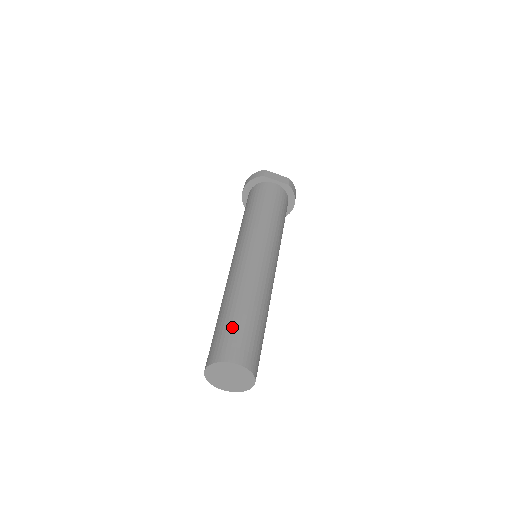
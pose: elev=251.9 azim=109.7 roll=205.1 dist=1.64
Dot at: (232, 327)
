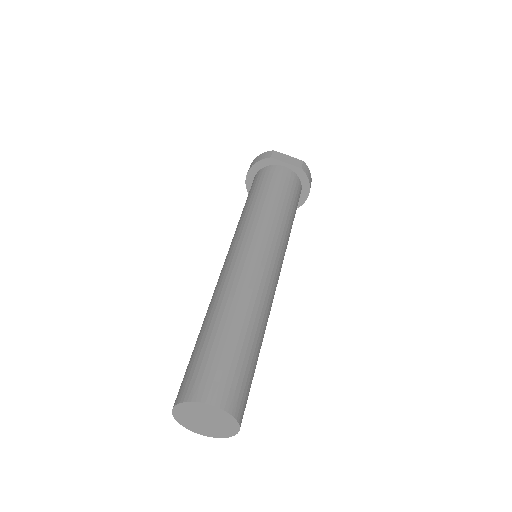
Dot at: (211, 352)
